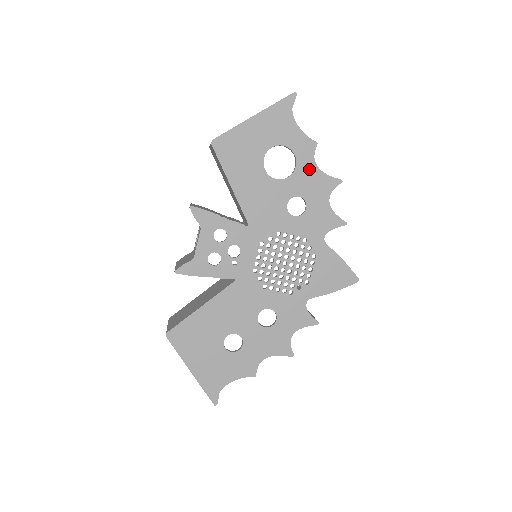
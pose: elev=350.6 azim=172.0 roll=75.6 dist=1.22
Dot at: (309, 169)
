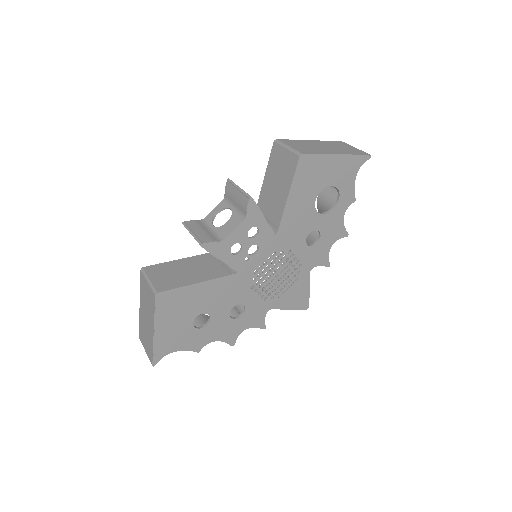
Dot at: (339, 216)
